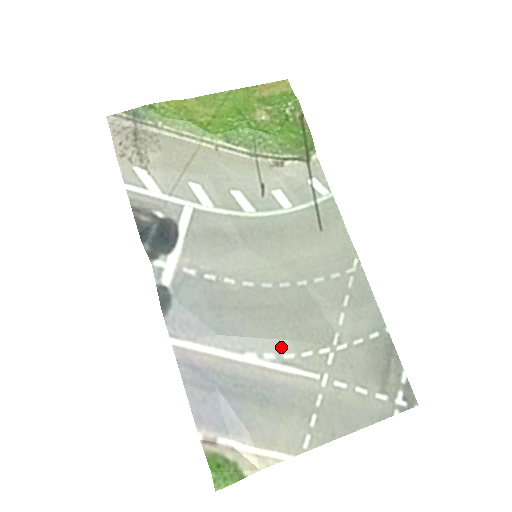
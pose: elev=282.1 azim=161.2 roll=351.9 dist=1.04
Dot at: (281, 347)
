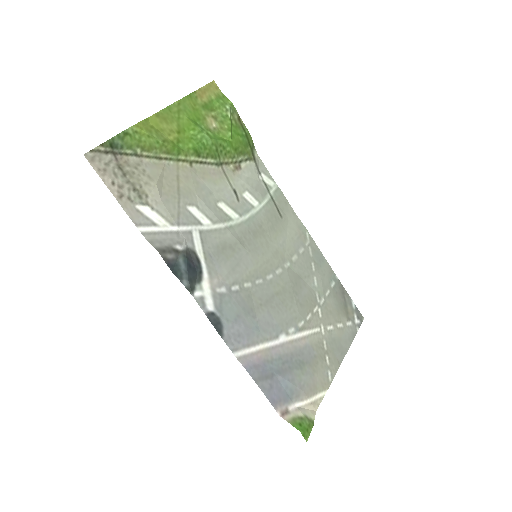
Dot at: (296, 320)
